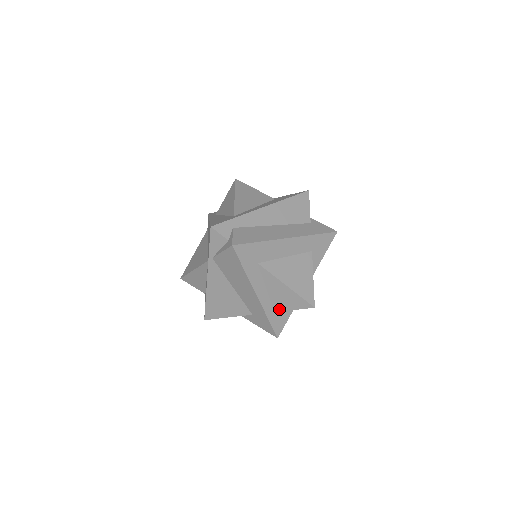
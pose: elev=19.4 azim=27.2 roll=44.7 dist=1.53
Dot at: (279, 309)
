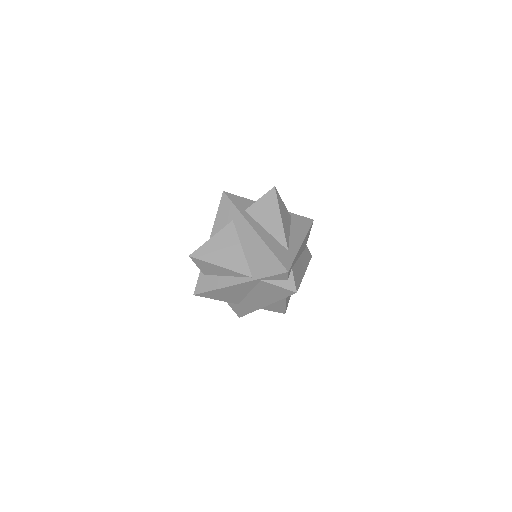
Dot at: (262, 308)
